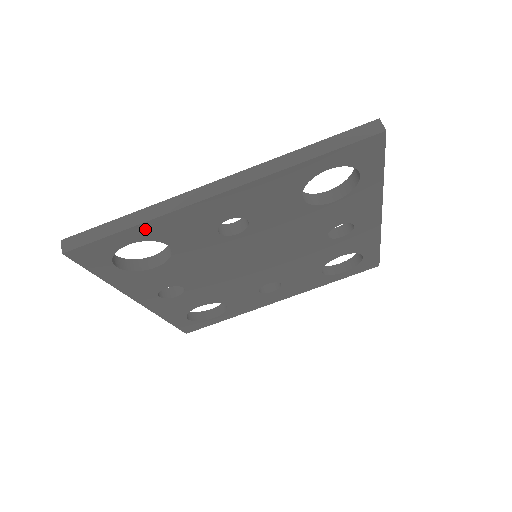
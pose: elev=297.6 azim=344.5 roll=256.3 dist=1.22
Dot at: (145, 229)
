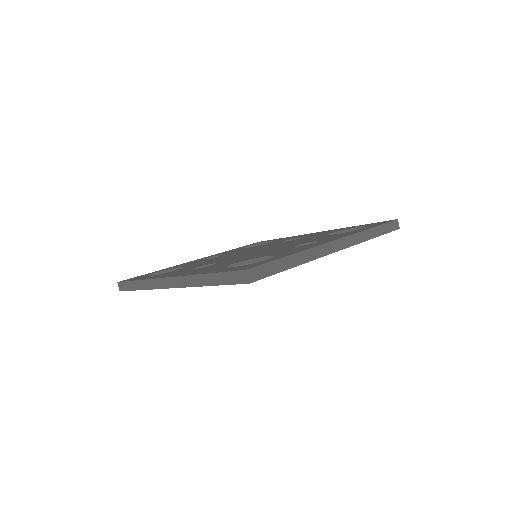
Dot at: occluded
